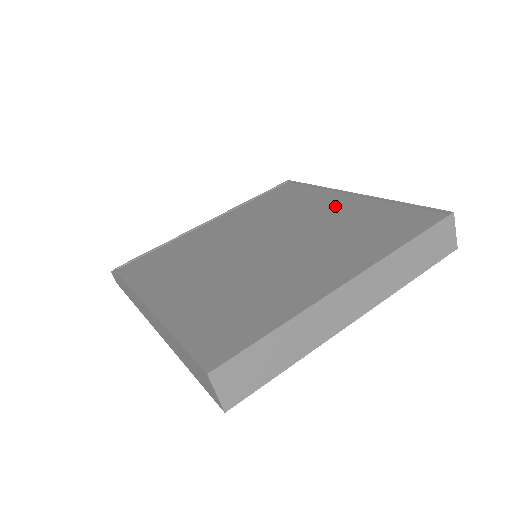
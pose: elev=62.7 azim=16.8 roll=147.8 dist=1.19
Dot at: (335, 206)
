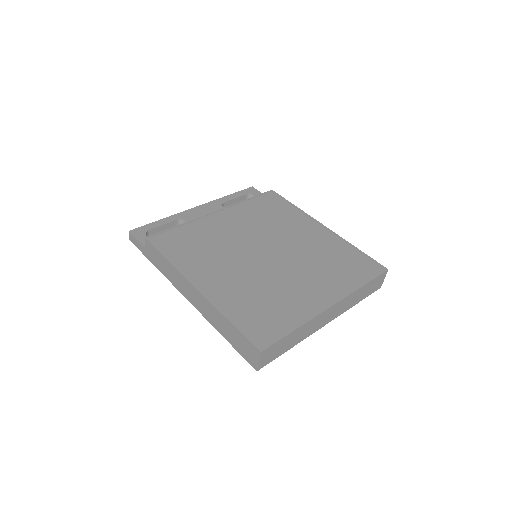
Dot at: (314, 234)
